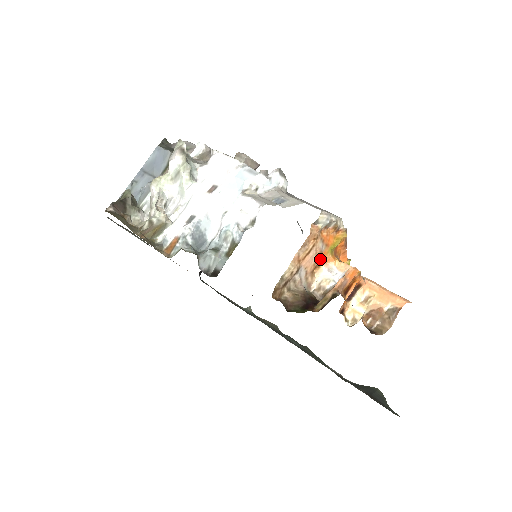
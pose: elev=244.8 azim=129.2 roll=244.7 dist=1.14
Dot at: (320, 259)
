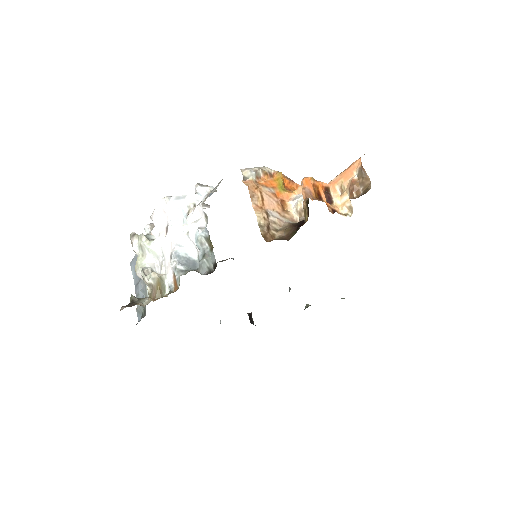
Dot at: (279, 199)
